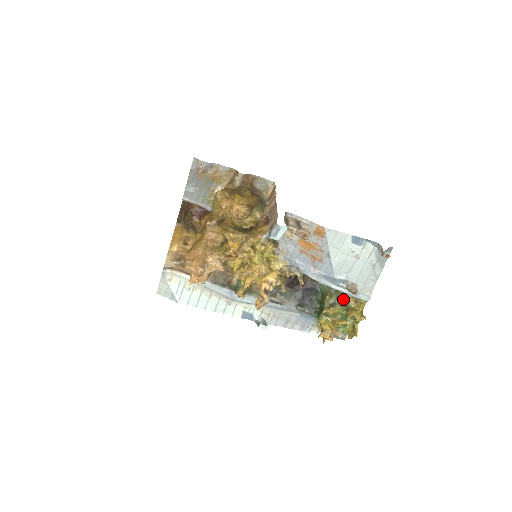
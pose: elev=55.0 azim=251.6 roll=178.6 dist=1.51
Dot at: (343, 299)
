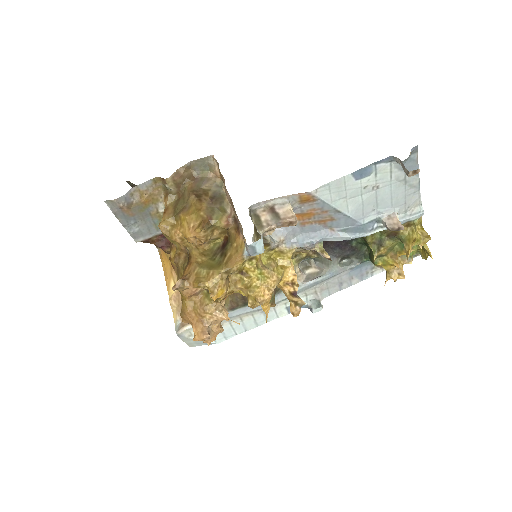
Dot at: (389, 232)
